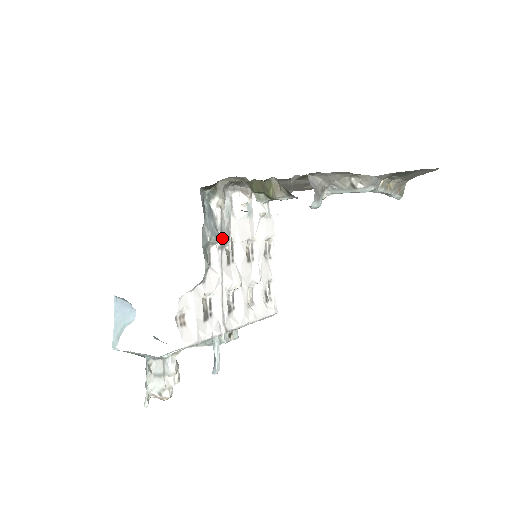
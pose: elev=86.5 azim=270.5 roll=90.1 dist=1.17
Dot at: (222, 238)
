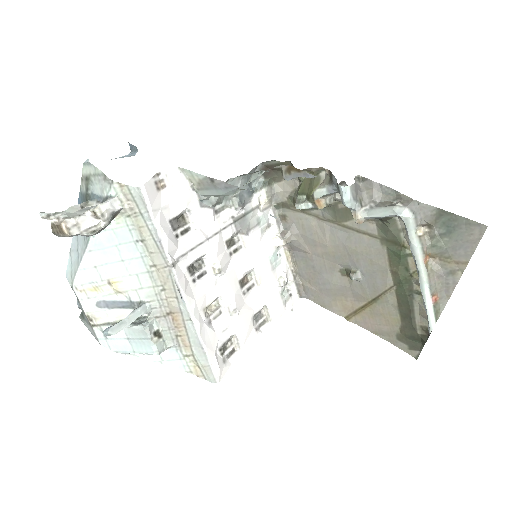
Dot at: (241, 219)
